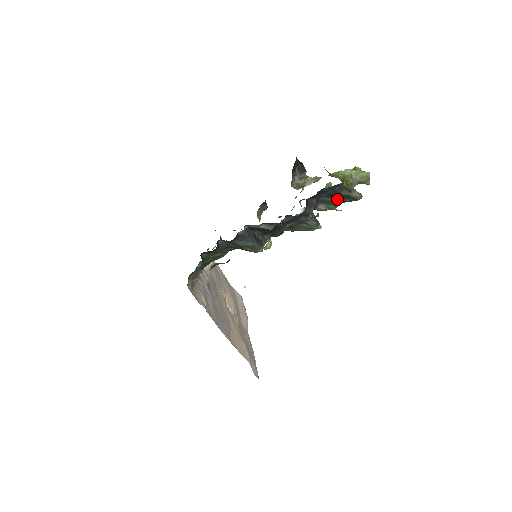
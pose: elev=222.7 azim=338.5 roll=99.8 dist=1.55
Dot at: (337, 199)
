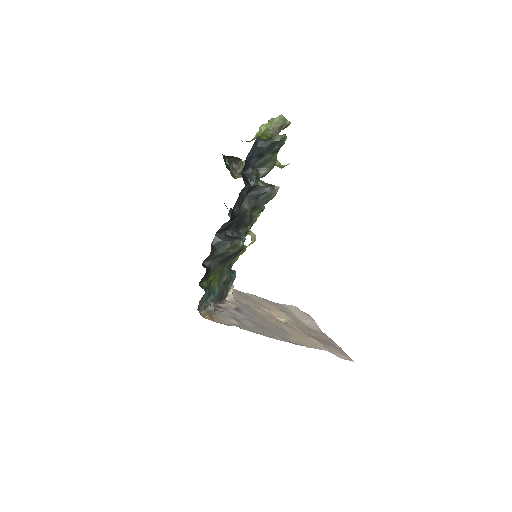
Dot at: (268, 154)
